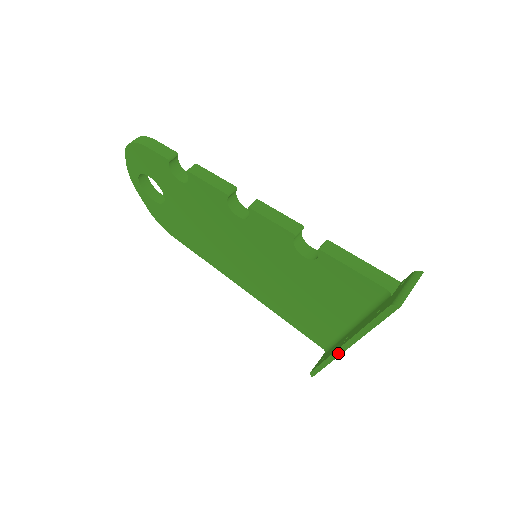
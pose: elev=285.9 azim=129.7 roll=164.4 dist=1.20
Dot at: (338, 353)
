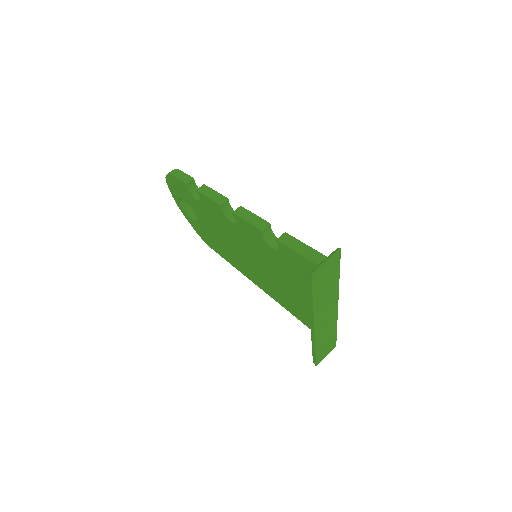
Dot at: (313, 334)
